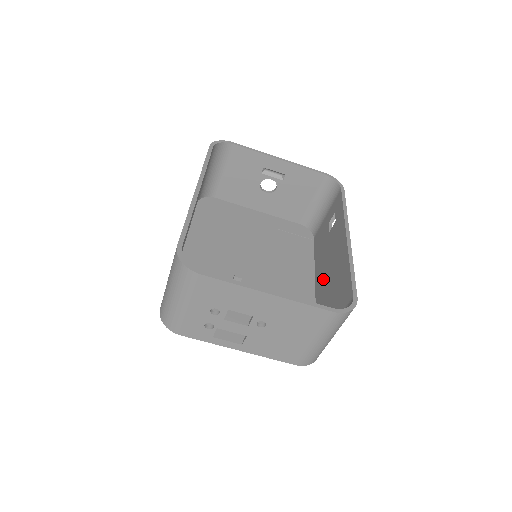
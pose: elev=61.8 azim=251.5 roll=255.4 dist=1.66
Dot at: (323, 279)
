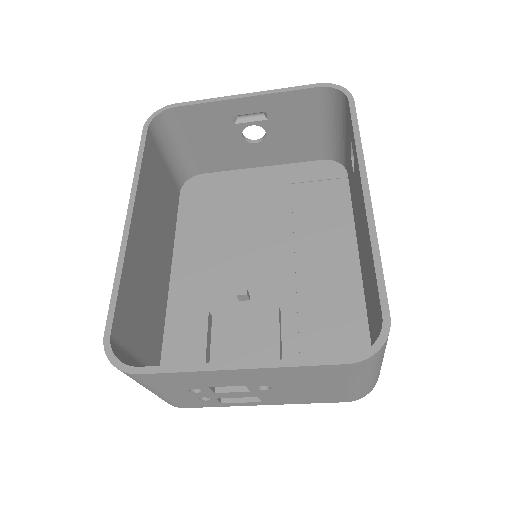
Dot at: (361, 252)
